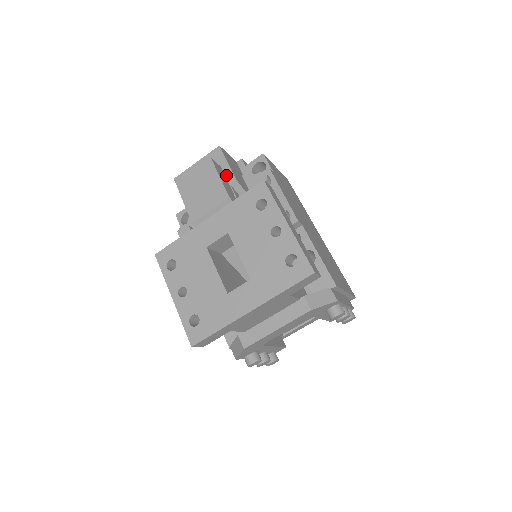
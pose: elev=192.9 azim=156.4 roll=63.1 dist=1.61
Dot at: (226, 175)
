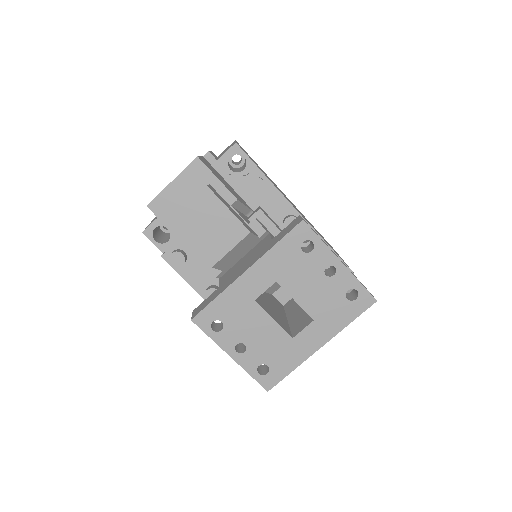
Dot at: (222, 195)
